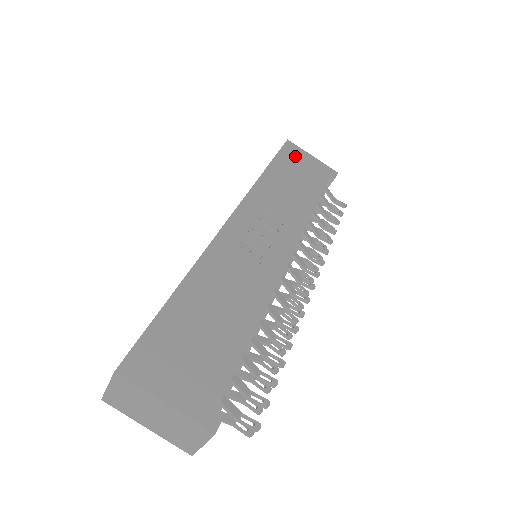
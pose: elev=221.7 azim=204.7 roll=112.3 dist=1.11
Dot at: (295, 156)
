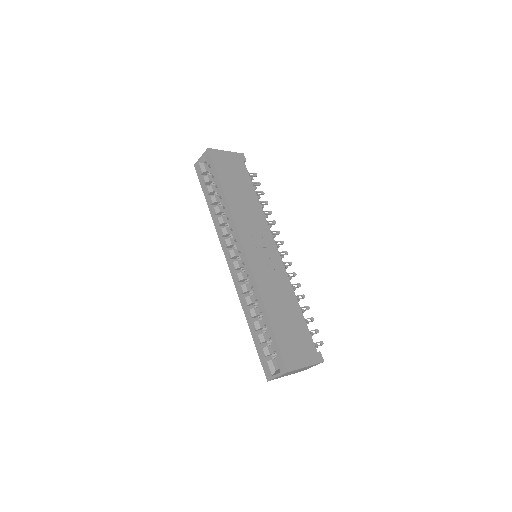
Dot at: (222, 161)
